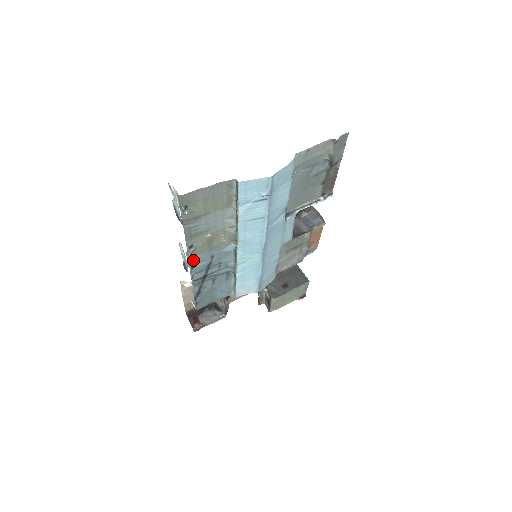
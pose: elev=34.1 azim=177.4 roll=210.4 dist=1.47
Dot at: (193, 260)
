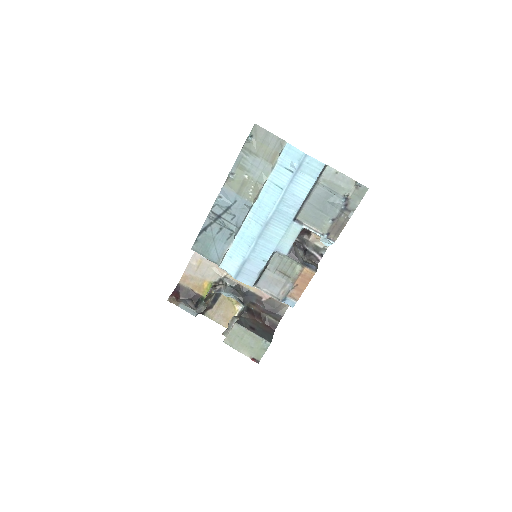
Dot at: (225, 190)
